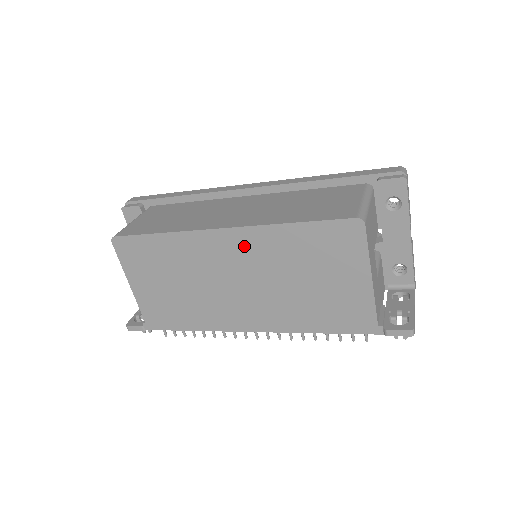
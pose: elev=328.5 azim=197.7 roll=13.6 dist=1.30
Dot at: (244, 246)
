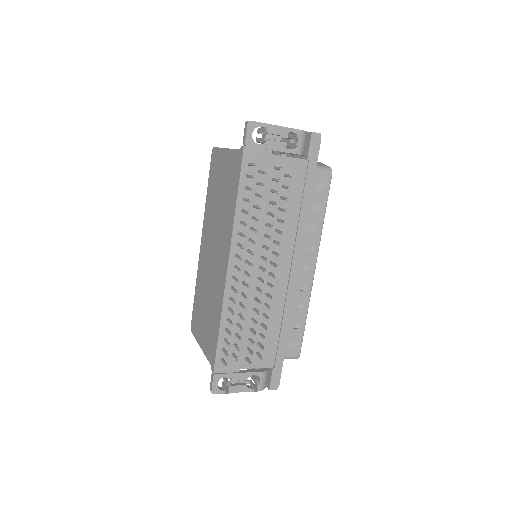
Dot at: (206, 233)
